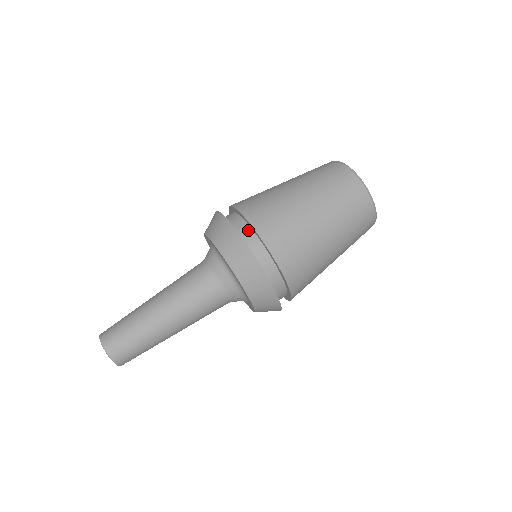
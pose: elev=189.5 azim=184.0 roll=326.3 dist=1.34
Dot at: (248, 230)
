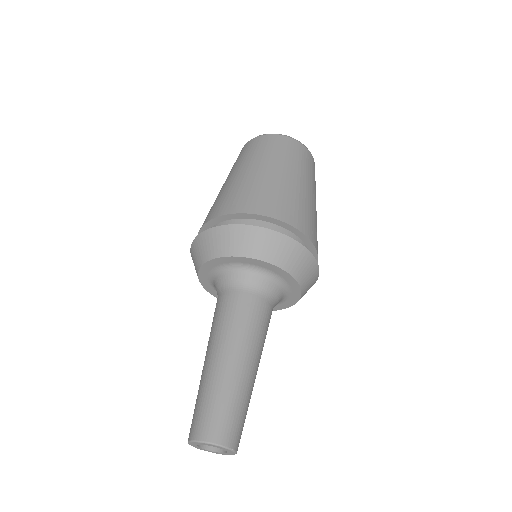
Dot at: occluded
